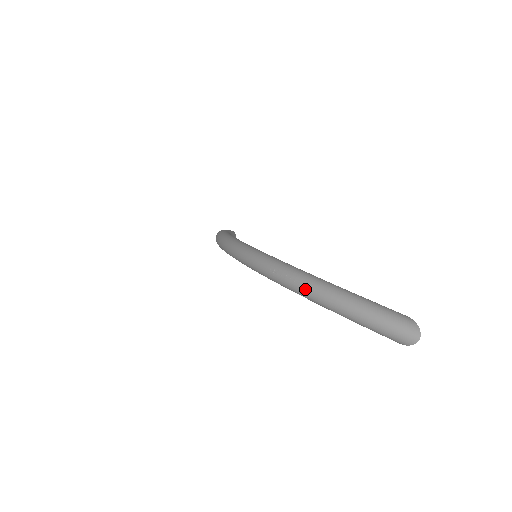
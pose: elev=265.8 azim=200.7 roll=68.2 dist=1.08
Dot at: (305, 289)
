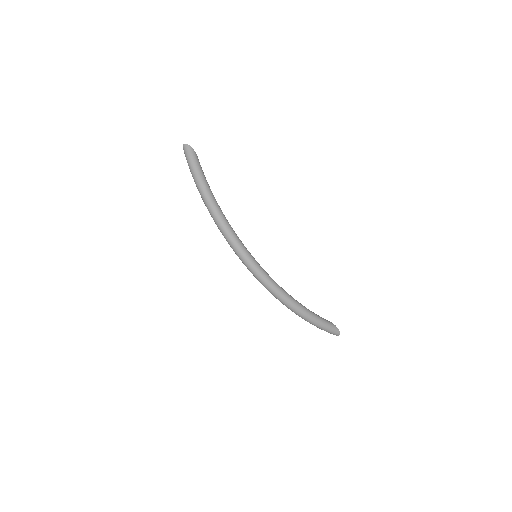
Dot at: (301, 317)
